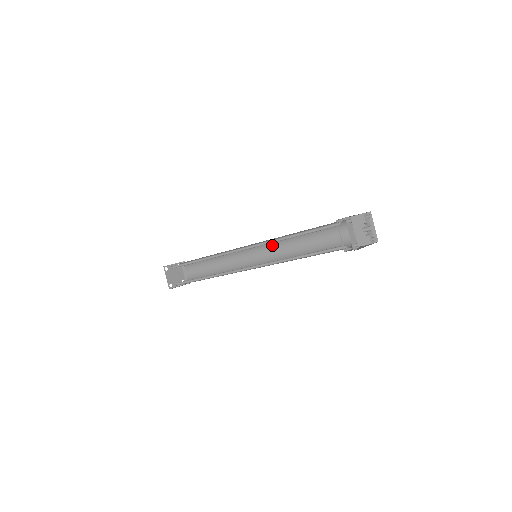
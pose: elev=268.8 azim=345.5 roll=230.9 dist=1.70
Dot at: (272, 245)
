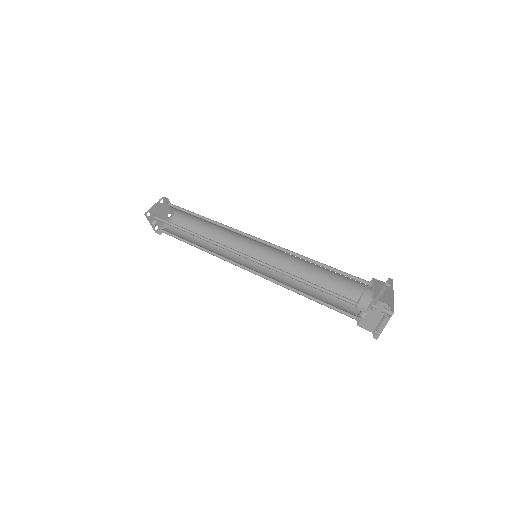
Dot at: (277, 264)
